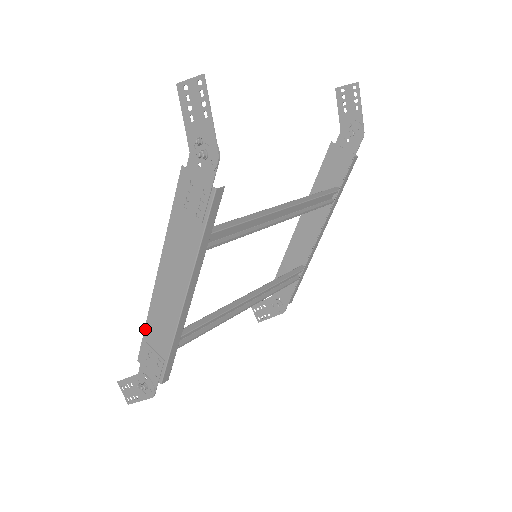
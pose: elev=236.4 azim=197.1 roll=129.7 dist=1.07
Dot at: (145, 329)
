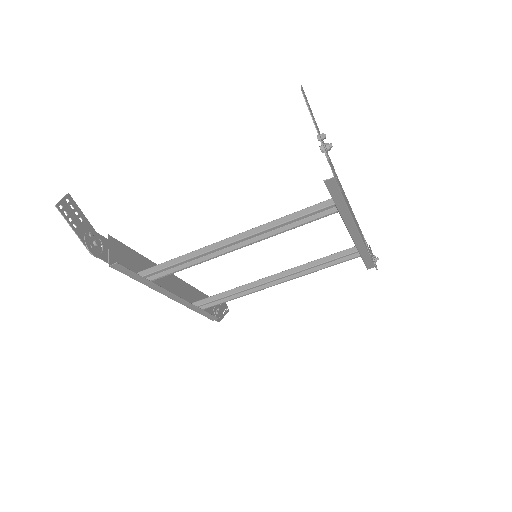
Dot at: (193, 287)
